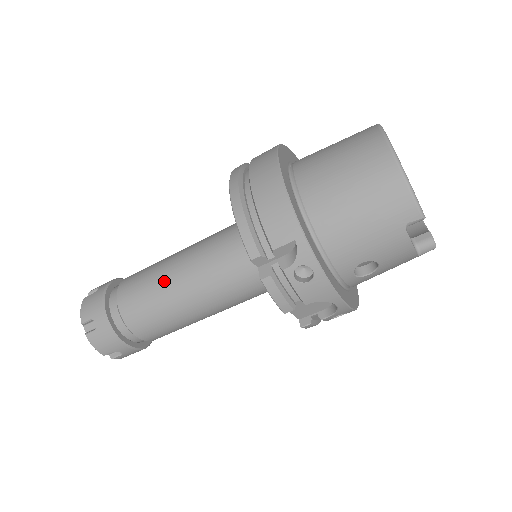
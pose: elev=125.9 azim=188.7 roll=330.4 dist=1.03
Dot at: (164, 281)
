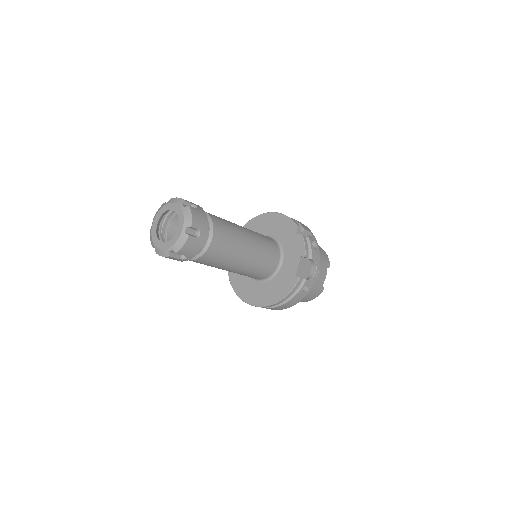
Dot at: (233, 223)
